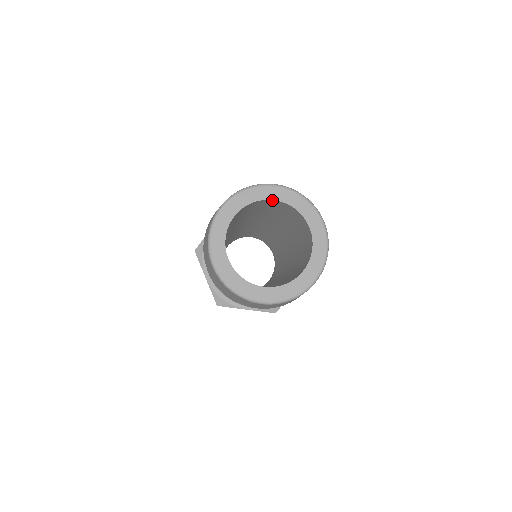
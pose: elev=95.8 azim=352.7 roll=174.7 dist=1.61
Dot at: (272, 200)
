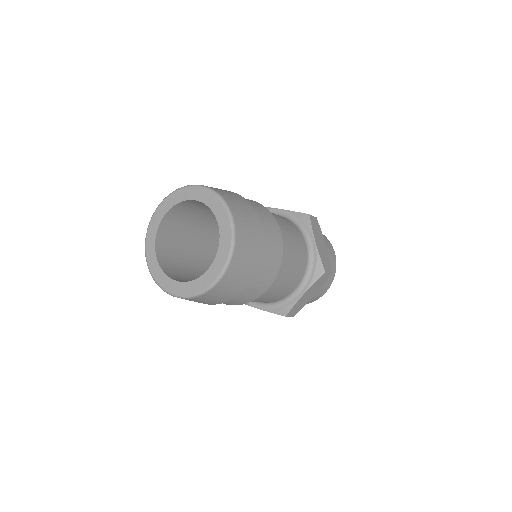
Dot at: (195, 200)
